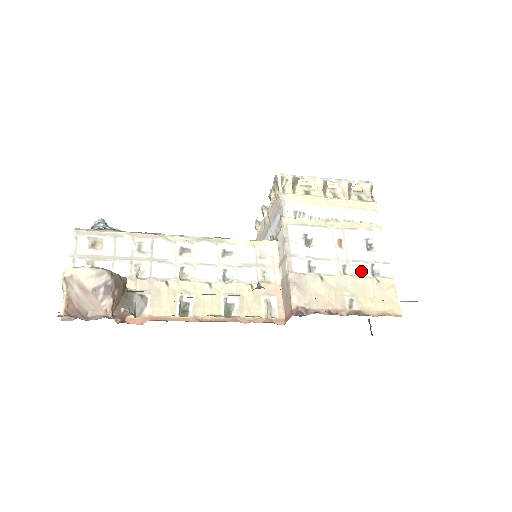
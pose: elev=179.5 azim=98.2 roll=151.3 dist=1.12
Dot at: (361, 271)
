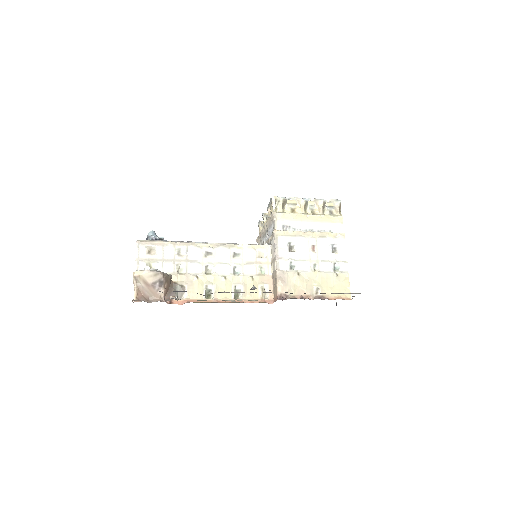
Dot at: (326, 268)
